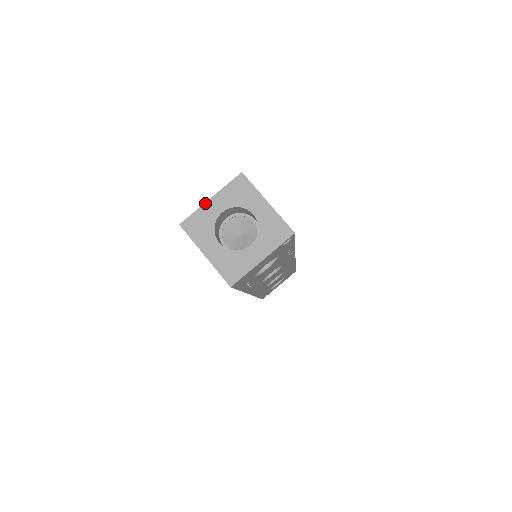
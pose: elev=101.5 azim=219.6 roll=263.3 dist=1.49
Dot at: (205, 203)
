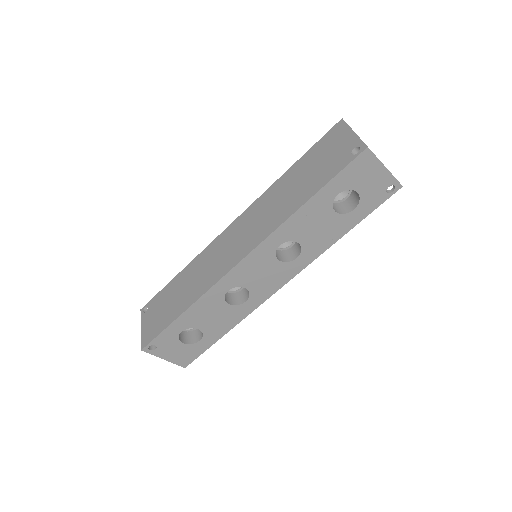
Dot at: occluded
